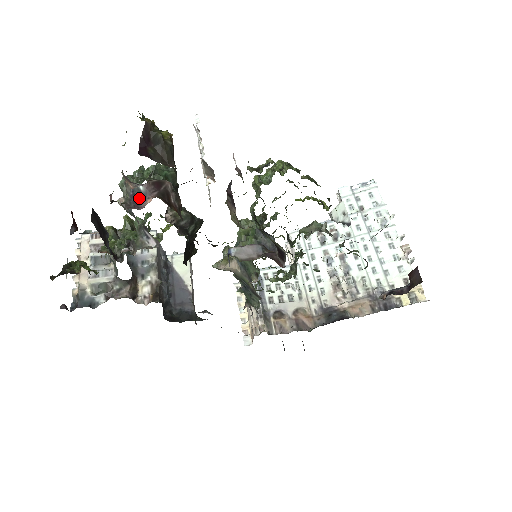
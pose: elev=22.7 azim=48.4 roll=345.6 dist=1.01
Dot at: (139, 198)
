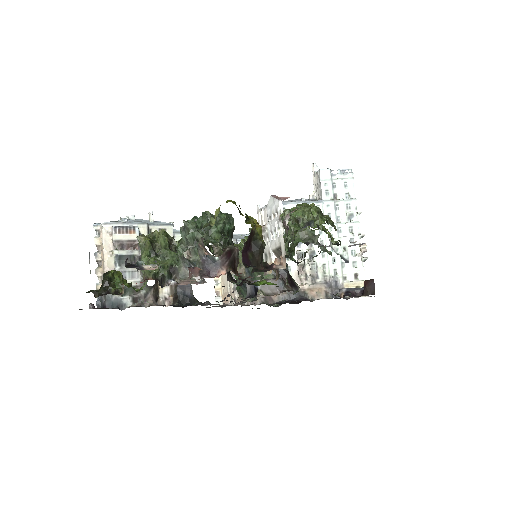
Dot at: (212, 265)
